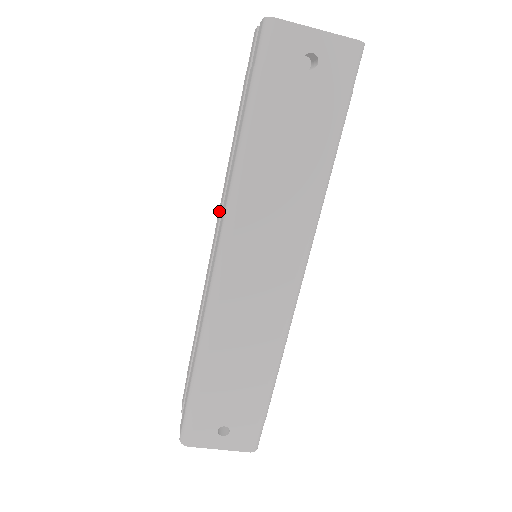
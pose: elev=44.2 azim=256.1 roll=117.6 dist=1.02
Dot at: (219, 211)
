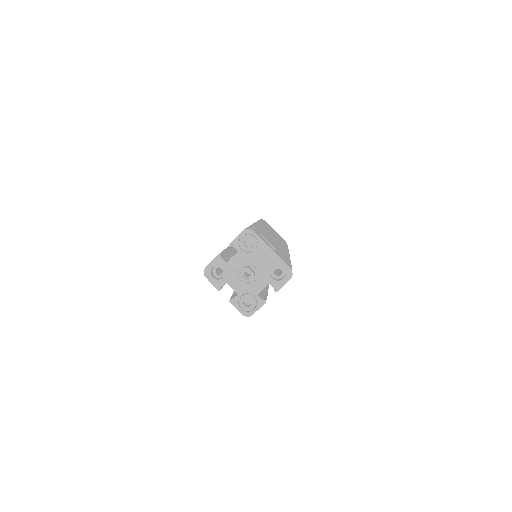
Dot at: occluded
